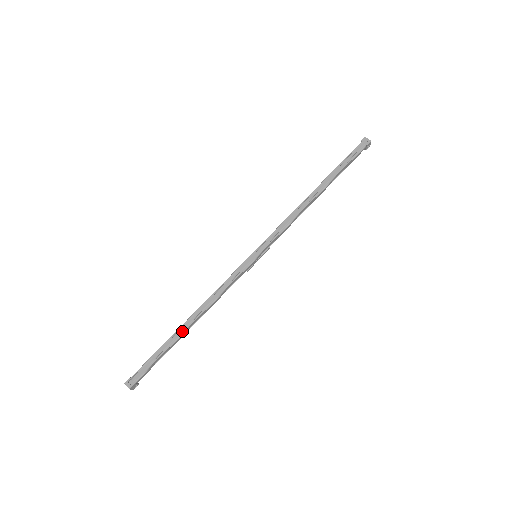
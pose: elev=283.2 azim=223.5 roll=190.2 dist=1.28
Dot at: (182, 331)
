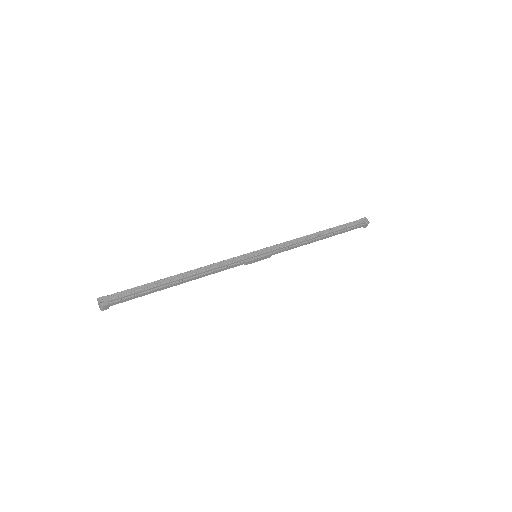
Dot at: (169, 279)
